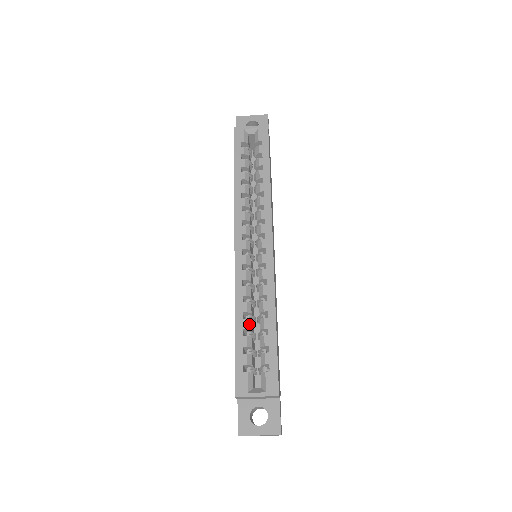
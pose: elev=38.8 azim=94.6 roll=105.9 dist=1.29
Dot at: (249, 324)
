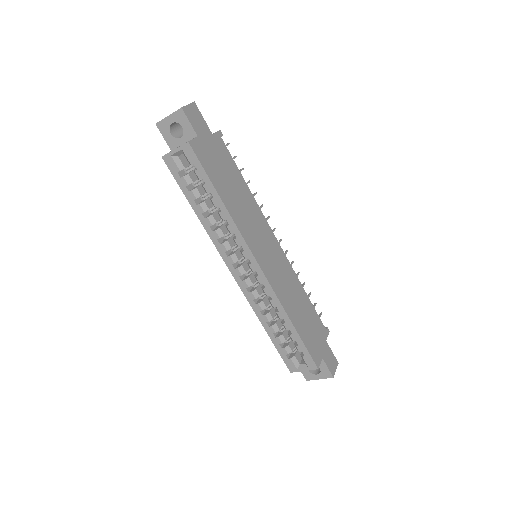
Dot at: (275, 328)
